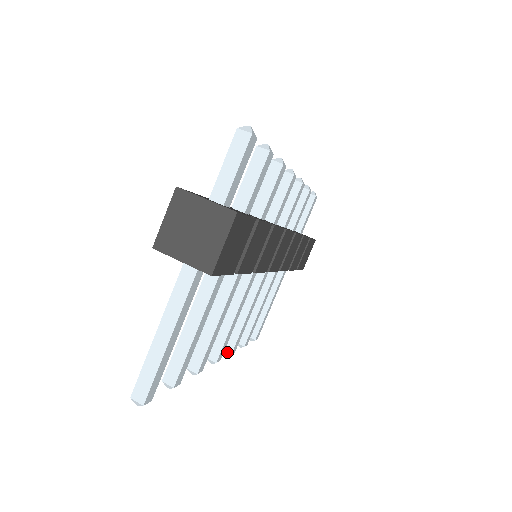
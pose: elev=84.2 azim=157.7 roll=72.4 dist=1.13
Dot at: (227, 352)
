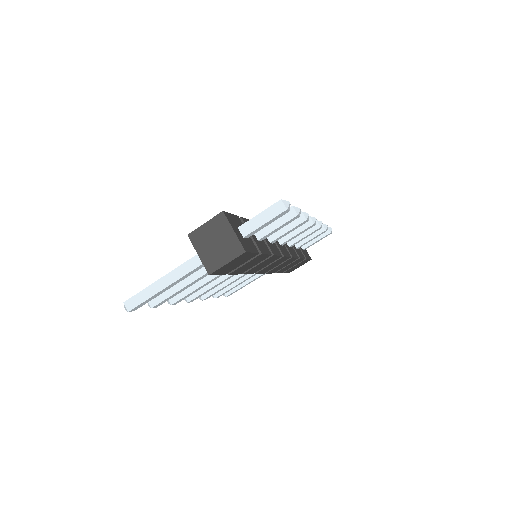
Dot at: (200, 297)
